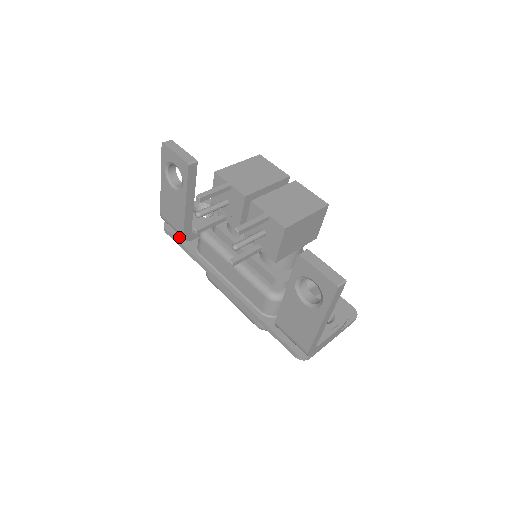
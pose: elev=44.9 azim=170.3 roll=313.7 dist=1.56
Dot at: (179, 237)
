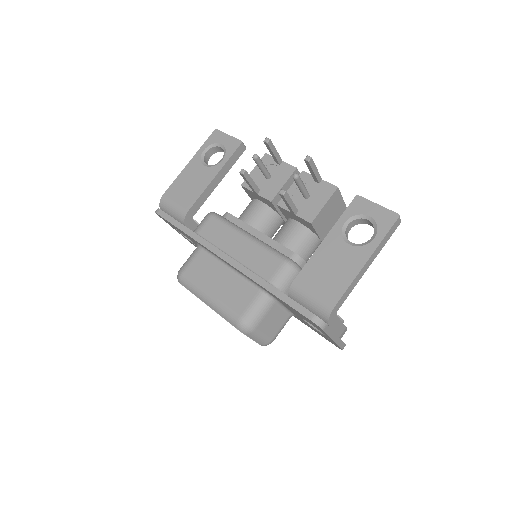
Dot at: occluded
